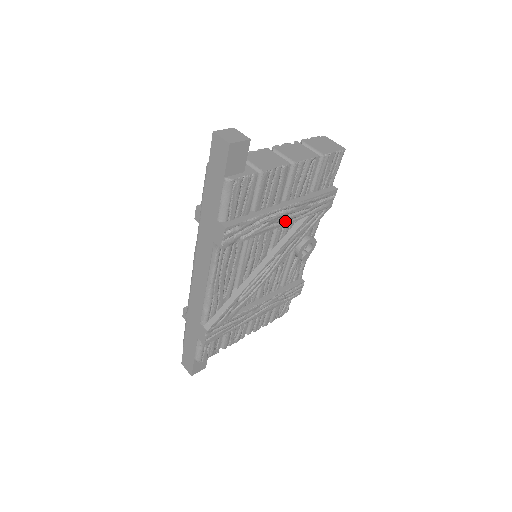
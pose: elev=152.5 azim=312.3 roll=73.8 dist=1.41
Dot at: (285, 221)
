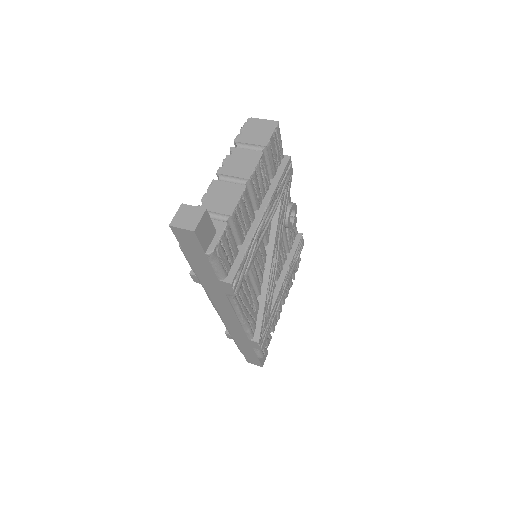
Dot at: (267, 224)
